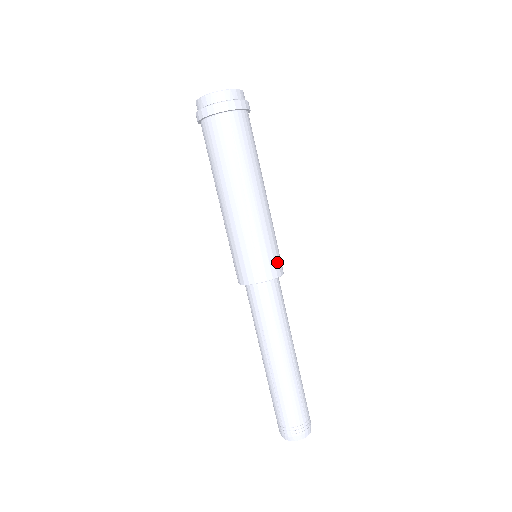
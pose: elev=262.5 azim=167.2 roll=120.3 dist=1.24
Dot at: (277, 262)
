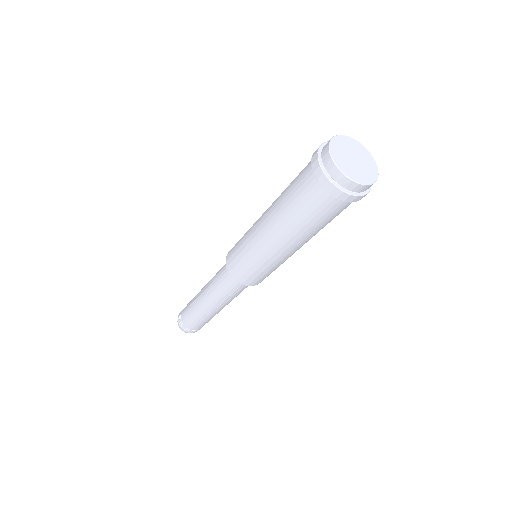
Dot at: (252, 279)
